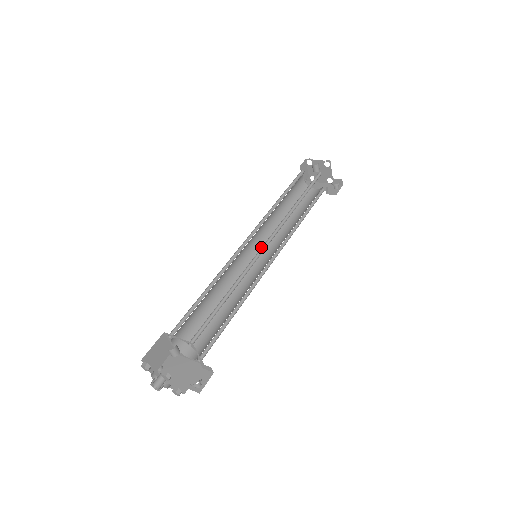
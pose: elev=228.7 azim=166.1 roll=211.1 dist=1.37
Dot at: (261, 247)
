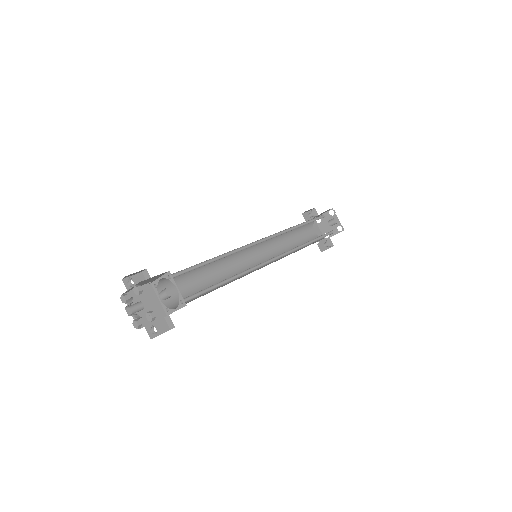
Dot at: (259, 246)
